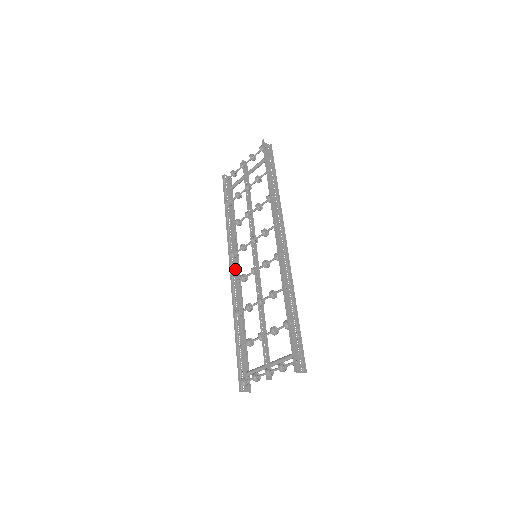
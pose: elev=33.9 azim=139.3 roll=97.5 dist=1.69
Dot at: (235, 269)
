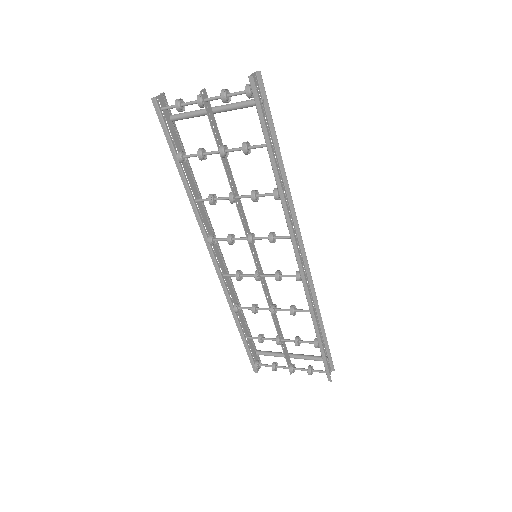
Dot at: (218, 256)
